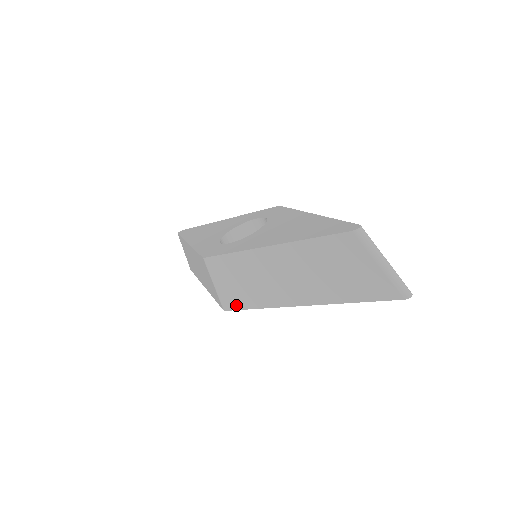
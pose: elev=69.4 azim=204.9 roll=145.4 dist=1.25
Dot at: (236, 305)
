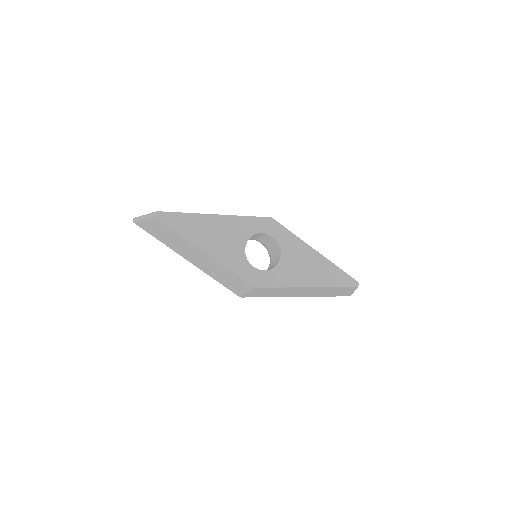
Dot at: occluded
